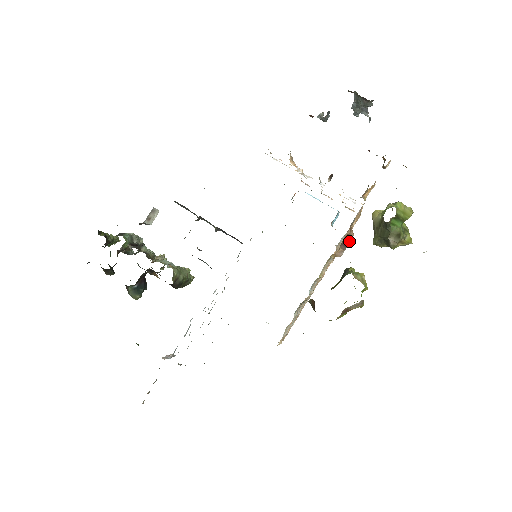
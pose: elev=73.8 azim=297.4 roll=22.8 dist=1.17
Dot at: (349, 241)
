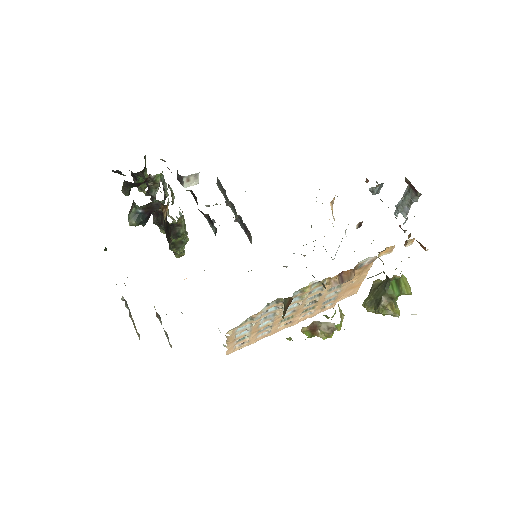
Dot at: (347, 279)
